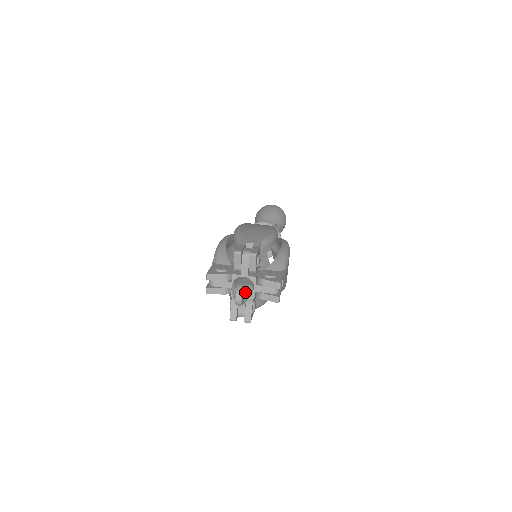
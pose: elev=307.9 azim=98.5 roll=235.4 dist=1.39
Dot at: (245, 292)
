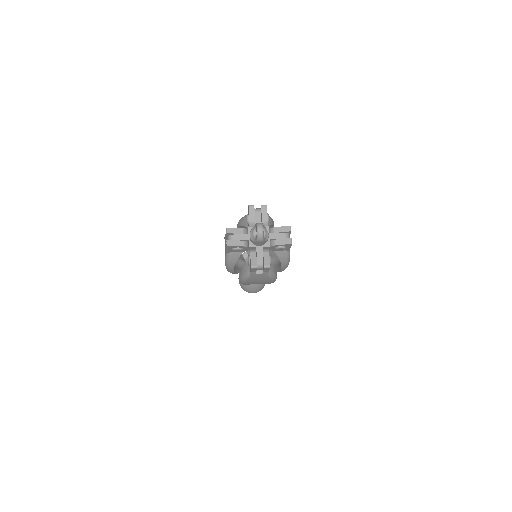
Dot at: occluded
